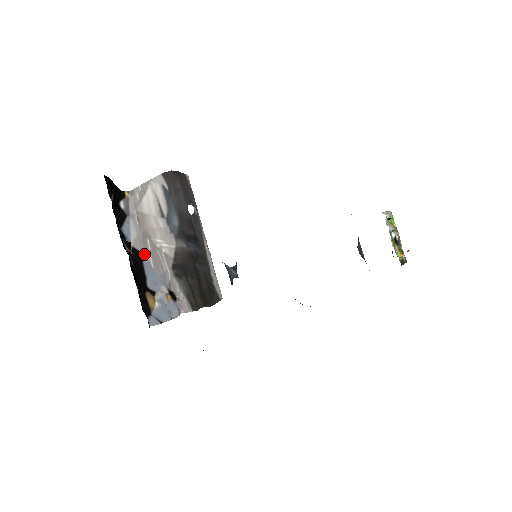
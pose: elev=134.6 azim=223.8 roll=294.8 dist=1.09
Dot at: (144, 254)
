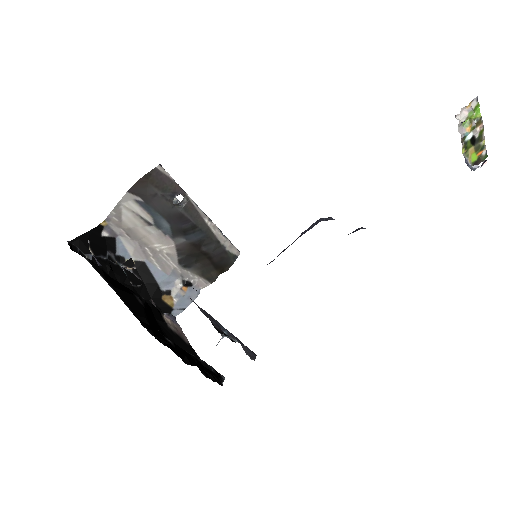
Dot at: (148, 261)
